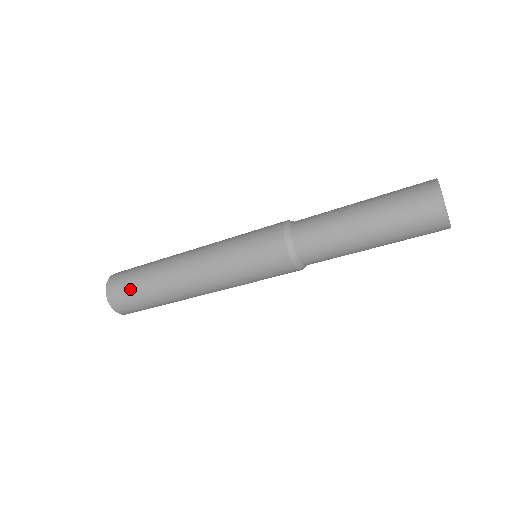
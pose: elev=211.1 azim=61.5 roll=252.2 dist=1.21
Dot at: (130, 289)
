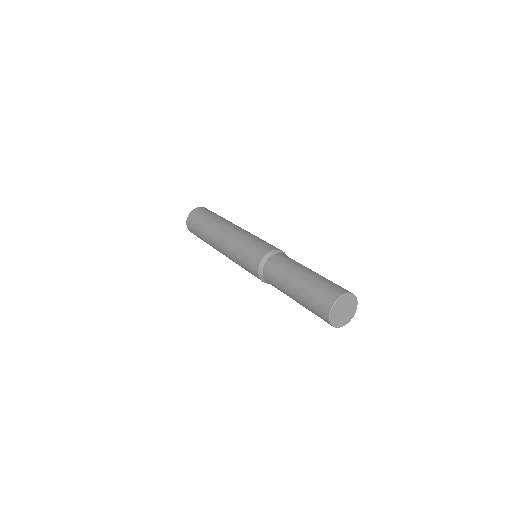
Dot at: occluded
